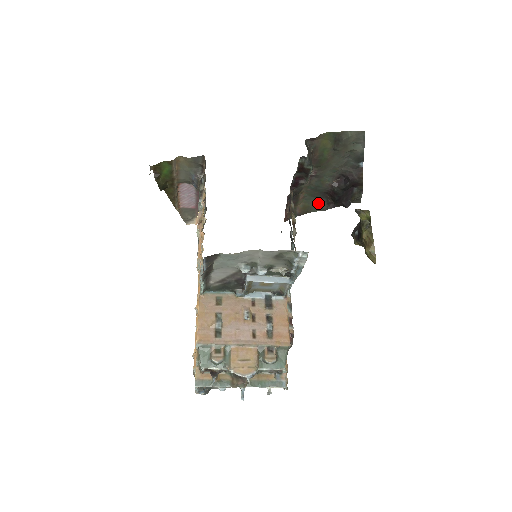
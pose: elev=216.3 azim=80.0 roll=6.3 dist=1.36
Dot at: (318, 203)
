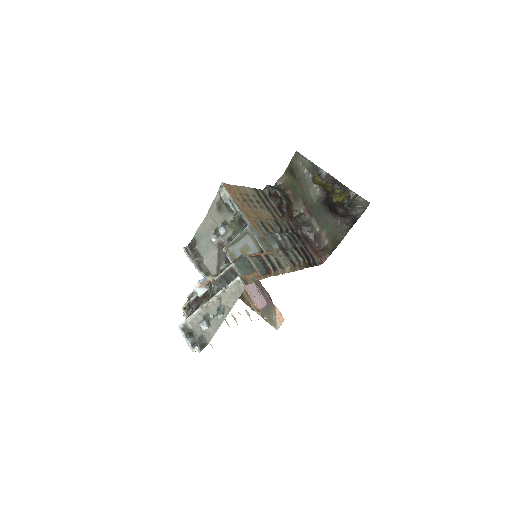
Dot at: (339, 230)
